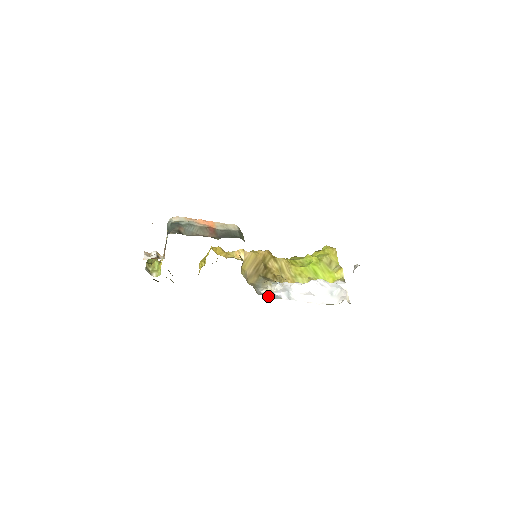
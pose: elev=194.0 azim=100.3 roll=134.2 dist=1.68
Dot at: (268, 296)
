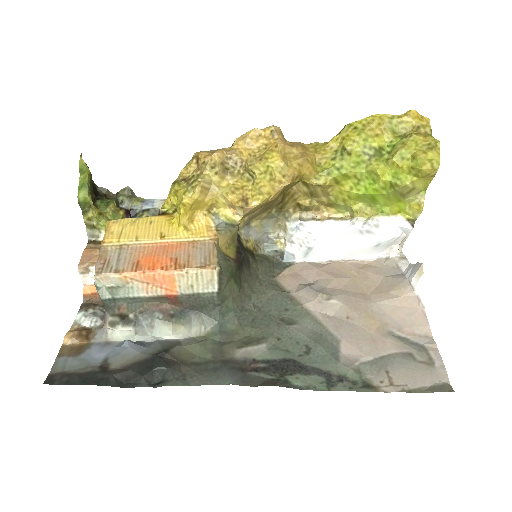
Dot at: (276, 253)
